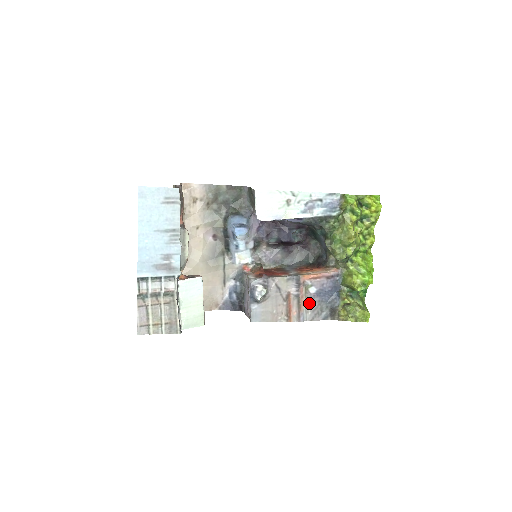
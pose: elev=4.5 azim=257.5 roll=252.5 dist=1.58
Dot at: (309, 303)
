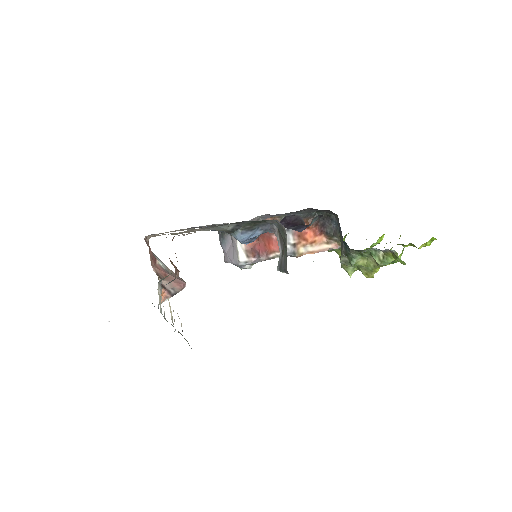
Dot at: occluded
